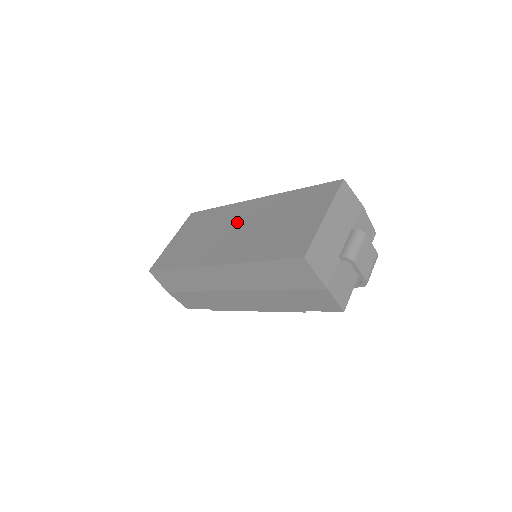
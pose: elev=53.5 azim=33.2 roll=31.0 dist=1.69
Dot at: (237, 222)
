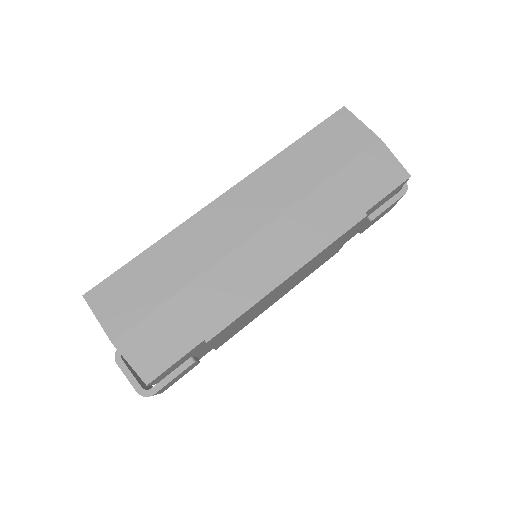
Dot at: occluded
